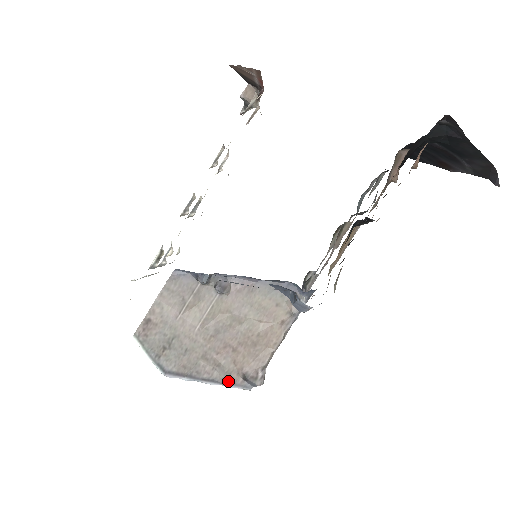
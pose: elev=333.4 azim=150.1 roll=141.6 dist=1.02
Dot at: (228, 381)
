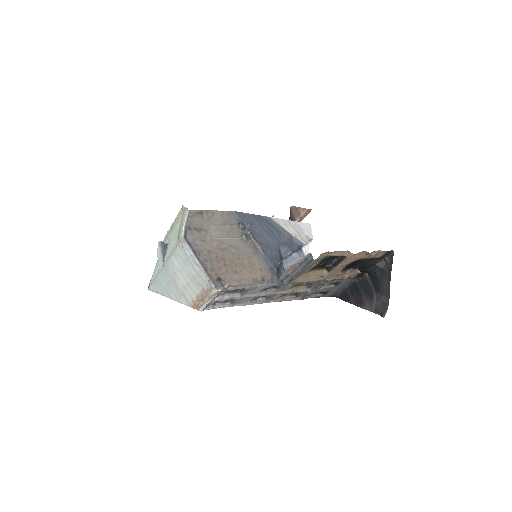
Dot at: (209, 272)
